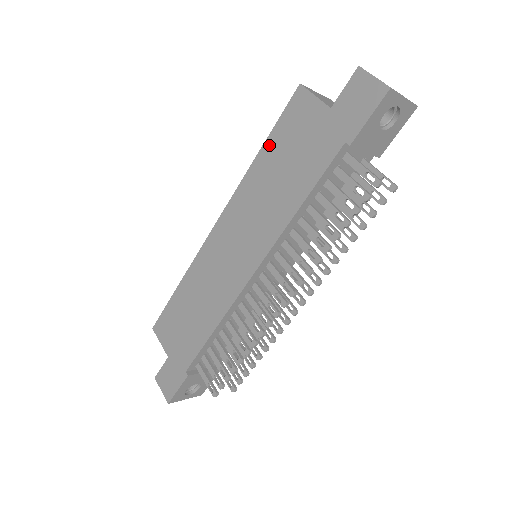
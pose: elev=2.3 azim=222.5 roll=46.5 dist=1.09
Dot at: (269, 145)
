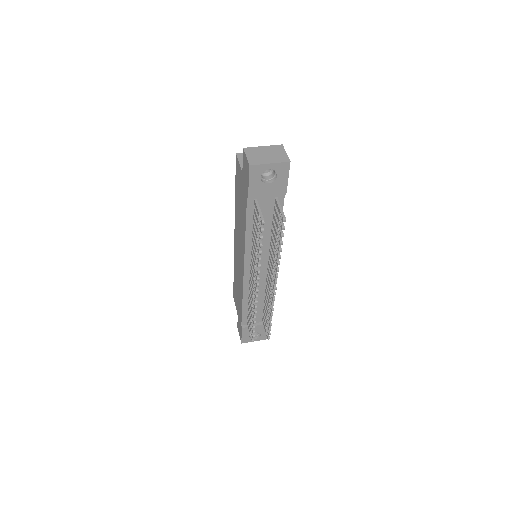
Dot at: (236, 191)
